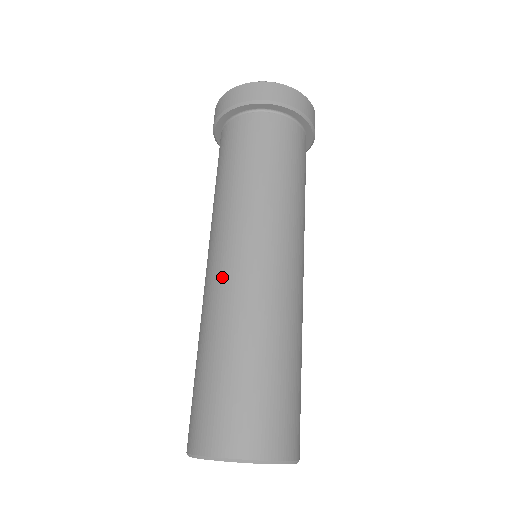
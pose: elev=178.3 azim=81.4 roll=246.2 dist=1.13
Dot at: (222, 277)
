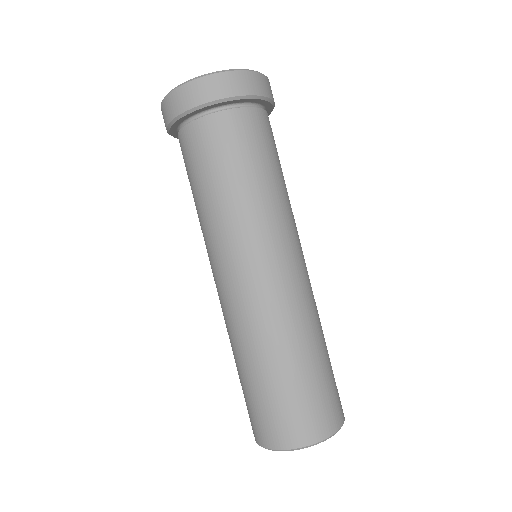
Dot at: (271, 294)
